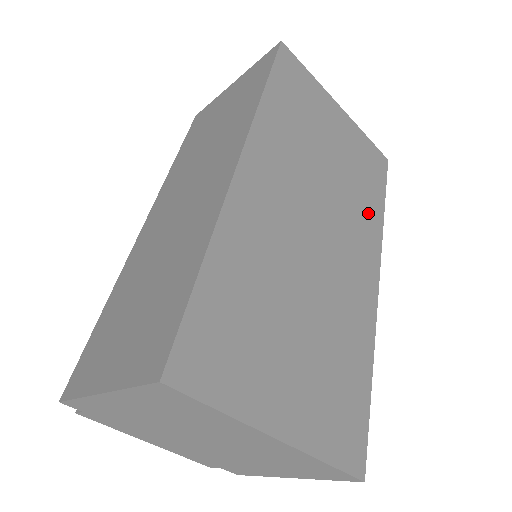
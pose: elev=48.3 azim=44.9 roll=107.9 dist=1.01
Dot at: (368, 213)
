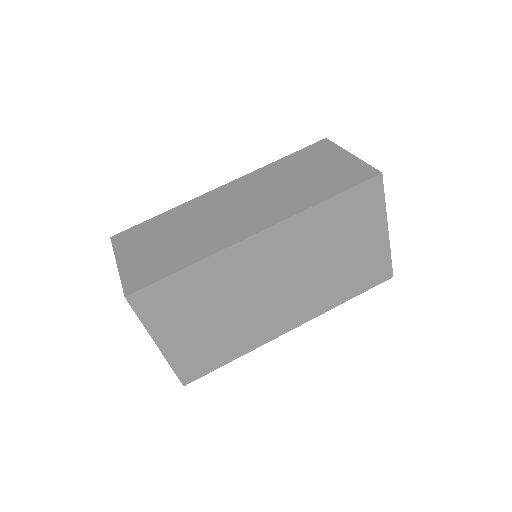
Dot at: (330, 296)
